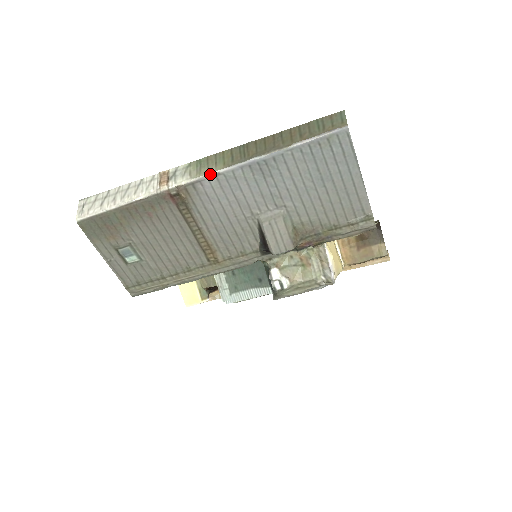
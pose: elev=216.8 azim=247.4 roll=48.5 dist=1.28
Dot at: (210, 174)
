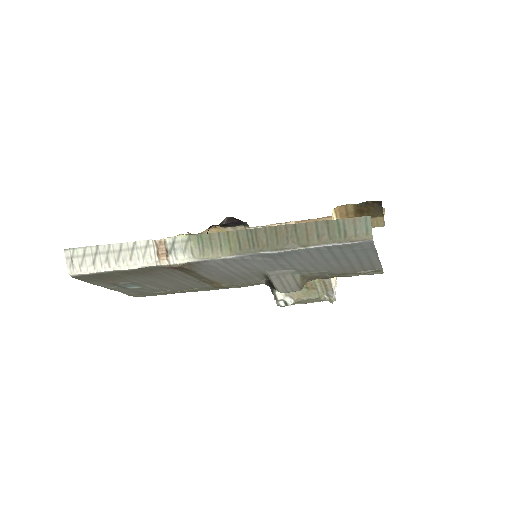
Dot at: (216, 259)
